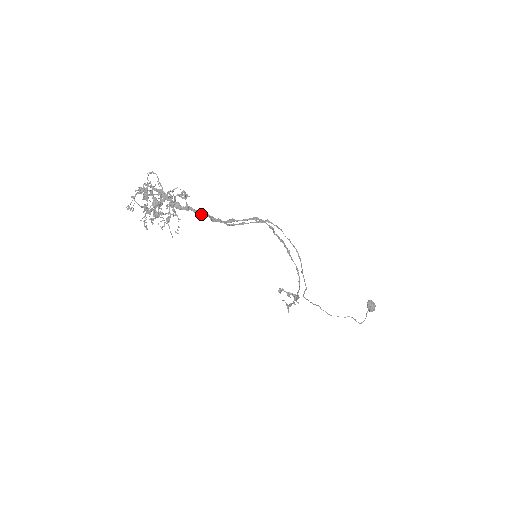
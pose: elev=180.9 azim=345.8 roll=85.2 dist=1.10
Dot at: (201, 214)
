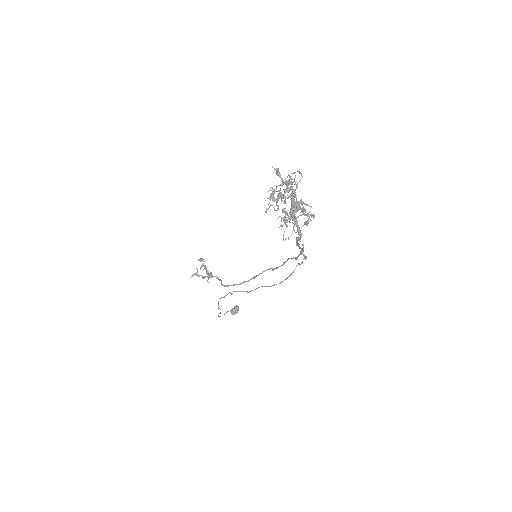
Dot at: (300, 233)
